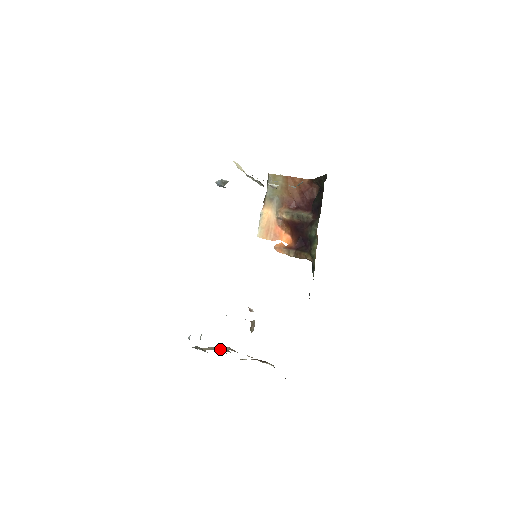
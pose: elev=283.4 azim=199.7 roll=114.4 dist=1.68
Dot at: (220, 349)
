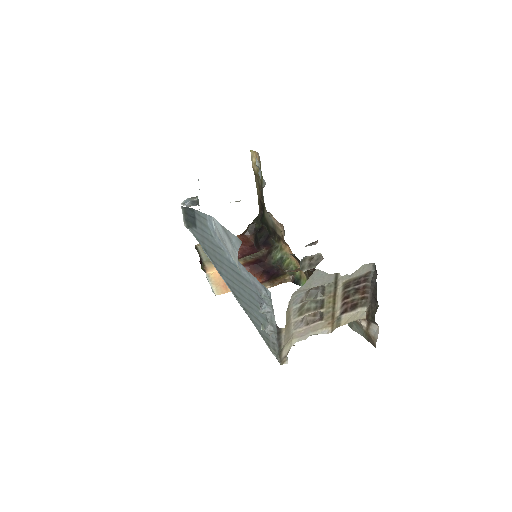
Dot at: (312, 292)
